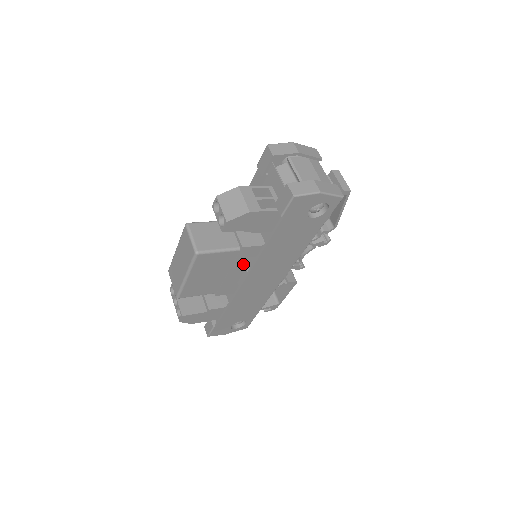
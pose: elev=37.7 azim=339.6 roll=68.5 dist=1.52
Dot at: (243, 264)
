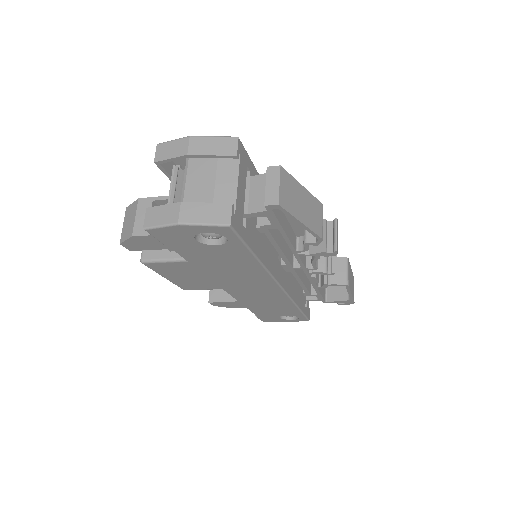
Dot at: occluded
